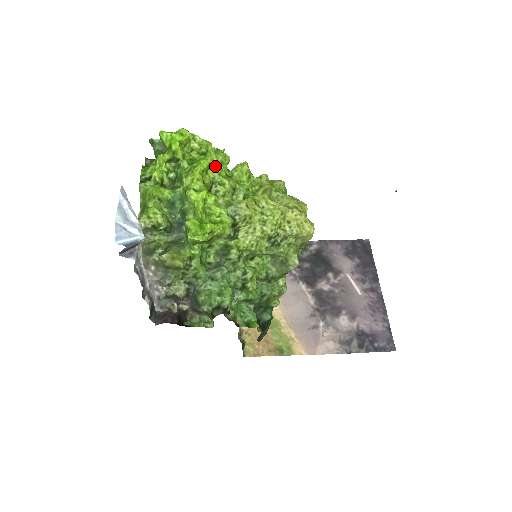
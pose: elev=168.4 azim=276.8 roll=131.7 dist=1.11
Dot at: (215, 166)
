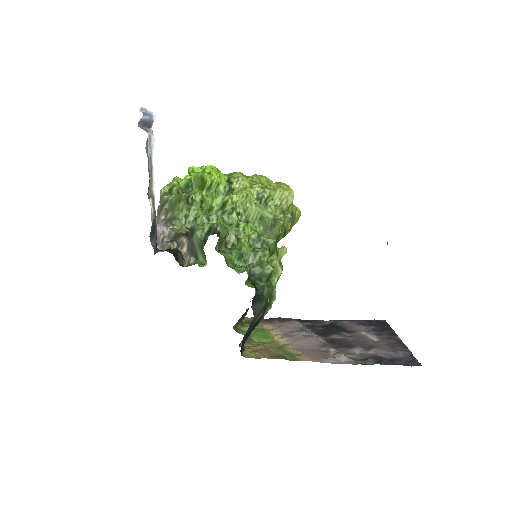
Dot at: occluded
